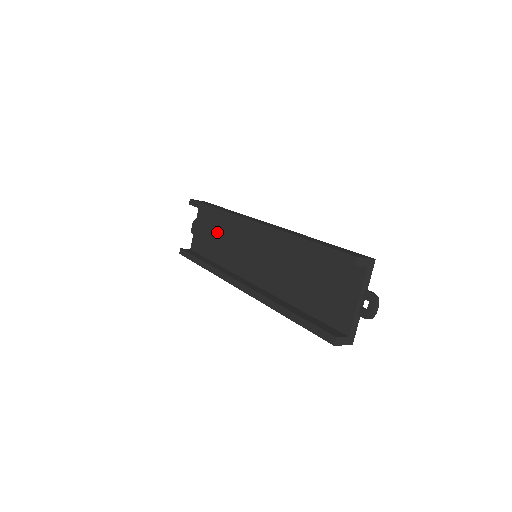
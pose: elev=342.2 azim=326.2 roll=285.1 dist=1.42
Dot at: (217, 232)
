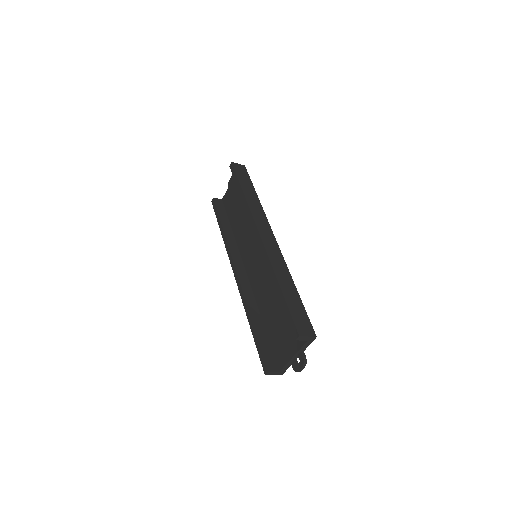
Dot at: (241, 207)
